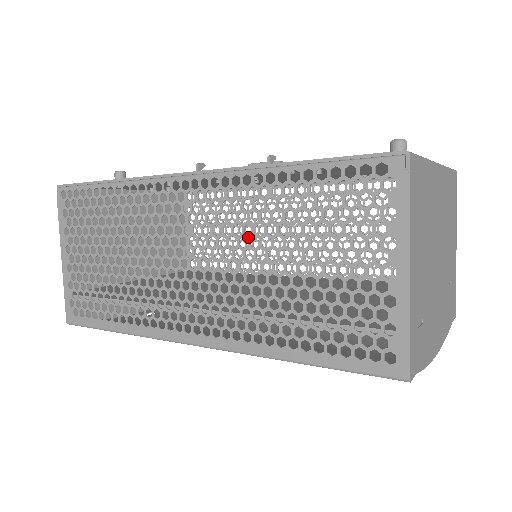
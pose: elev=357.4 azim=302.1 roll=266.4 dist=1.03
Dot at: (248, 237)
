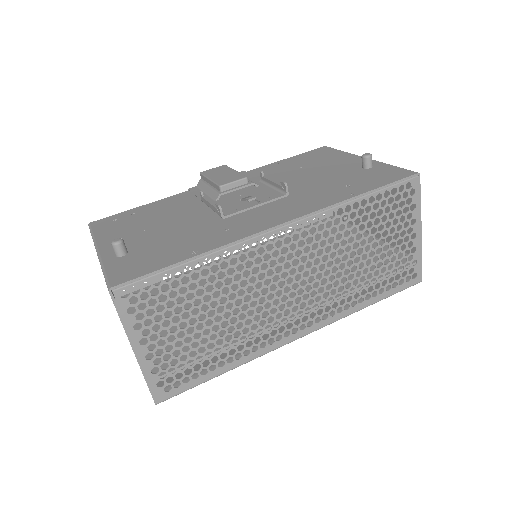
Dot at: (336, 251)
